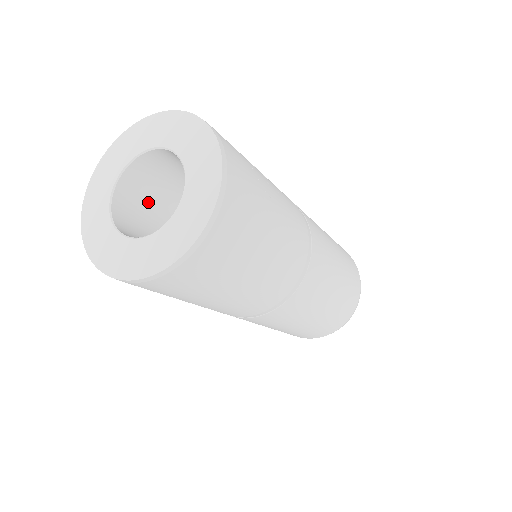
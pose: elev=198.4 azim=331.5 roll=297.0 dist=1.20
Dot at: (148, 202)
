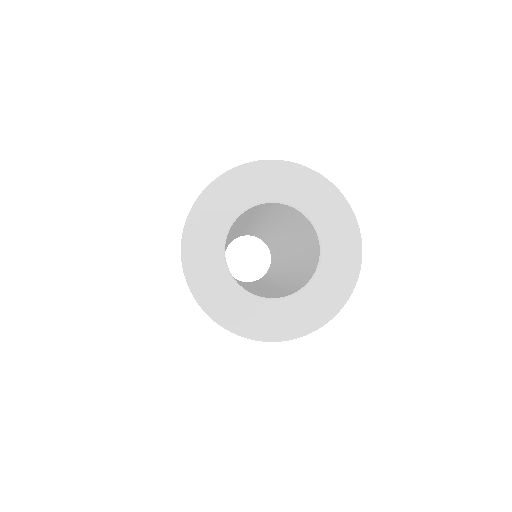
Dot at: occluded
